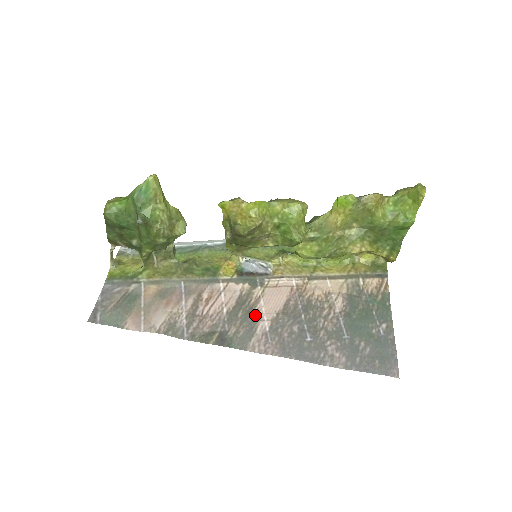
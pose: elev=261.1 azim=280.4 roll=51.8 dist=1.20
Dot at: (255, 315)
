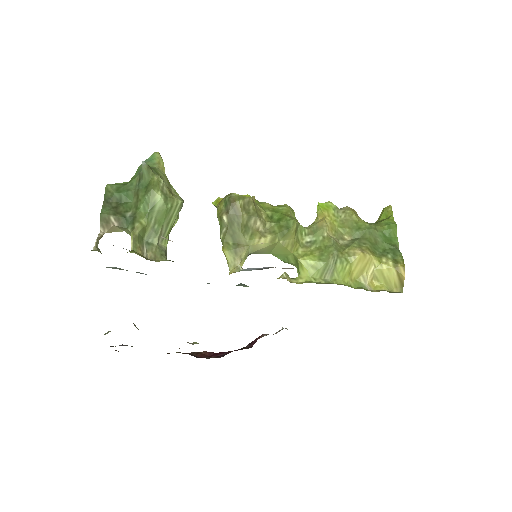
Dot at: occluded
